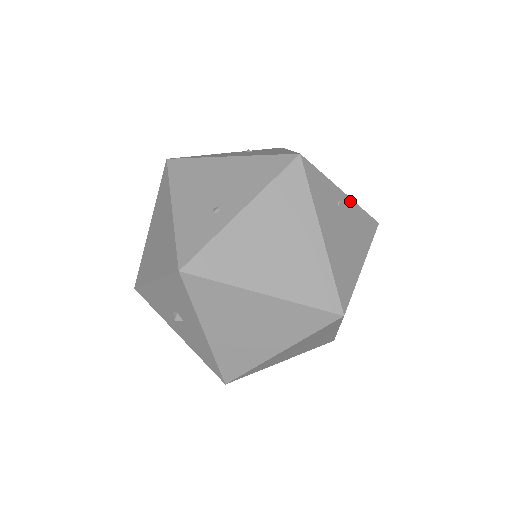
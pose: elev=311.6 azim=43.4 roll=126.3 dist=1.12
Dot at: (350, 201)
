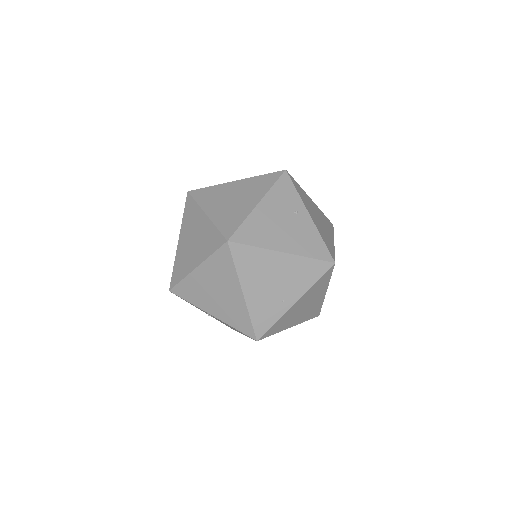
Dot at: (312, 223)
